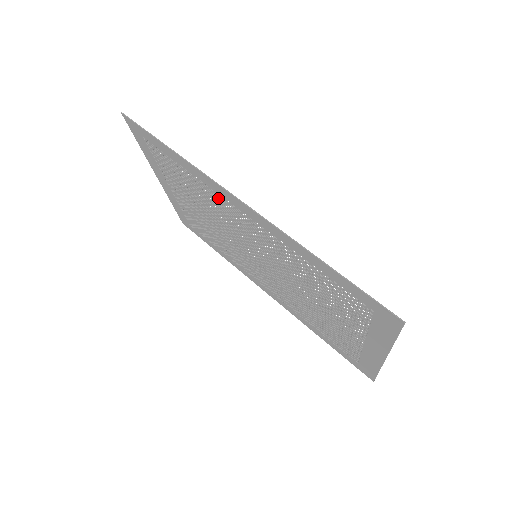
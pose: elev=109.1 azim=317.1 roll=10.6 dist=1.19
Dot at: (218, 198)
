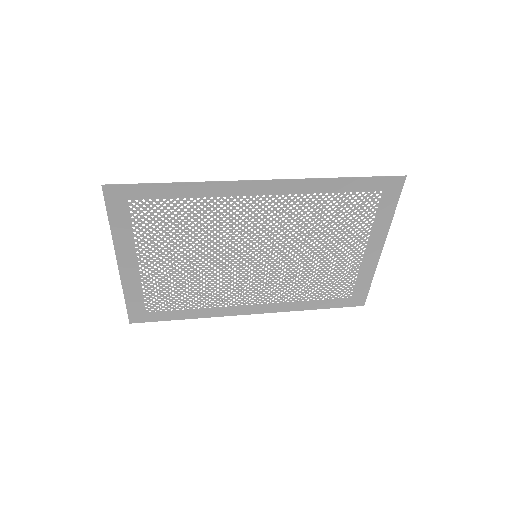
Dot at: (230, 204)
